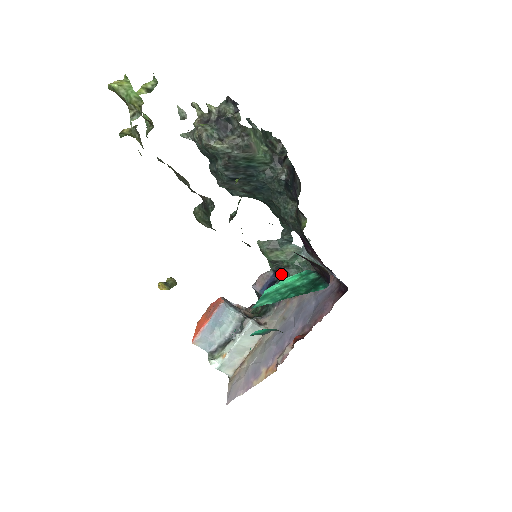
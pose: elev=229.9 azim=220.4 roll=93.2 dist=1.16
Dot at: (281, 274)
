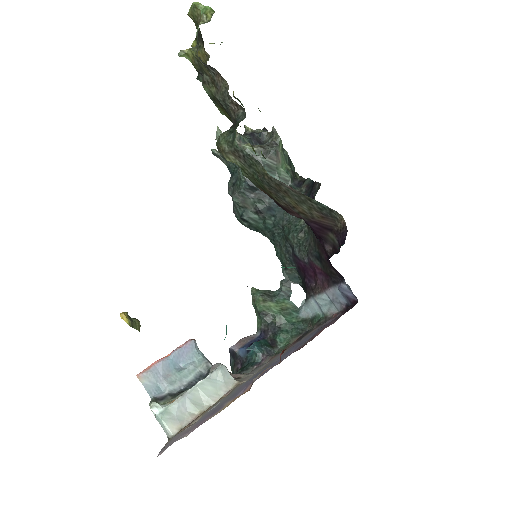
Dot at: (269, 334)
